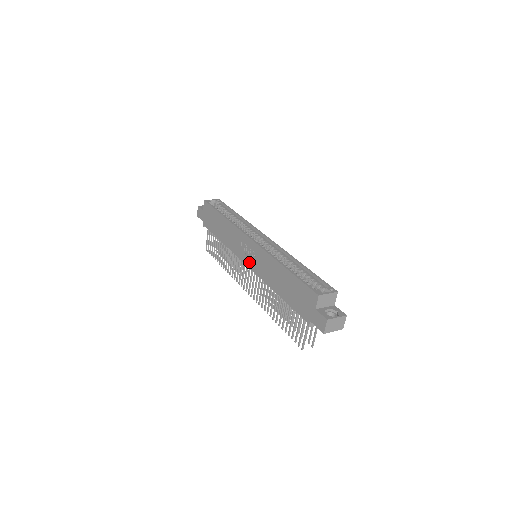
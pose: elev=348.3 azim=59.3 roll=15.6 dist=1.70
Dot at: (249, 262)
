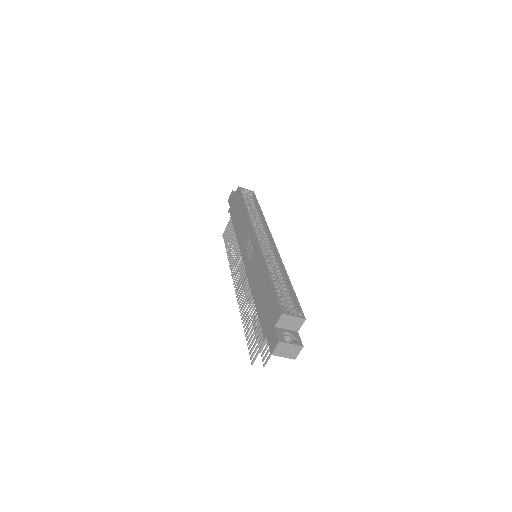
Dot at: (246, 259)
